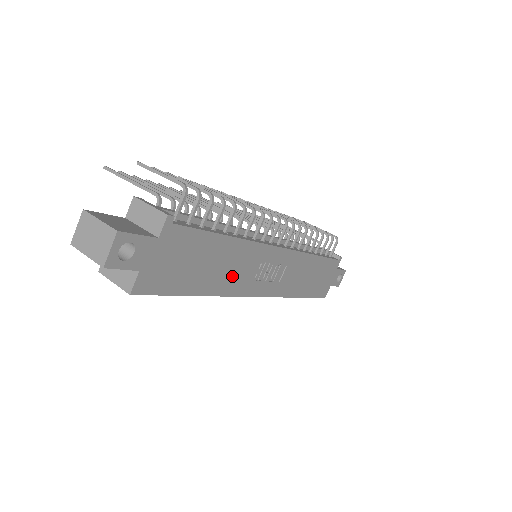
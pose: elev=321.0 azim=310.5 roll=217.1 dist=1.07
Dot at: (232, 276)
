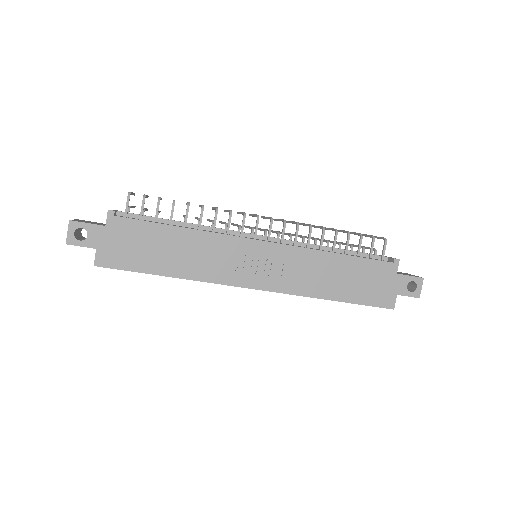
Dot at: (202, 263)
